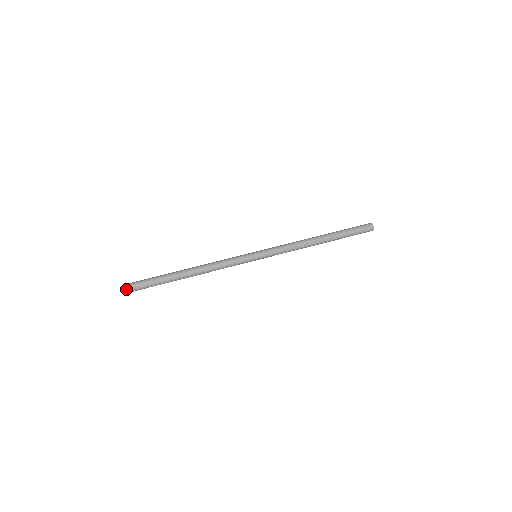
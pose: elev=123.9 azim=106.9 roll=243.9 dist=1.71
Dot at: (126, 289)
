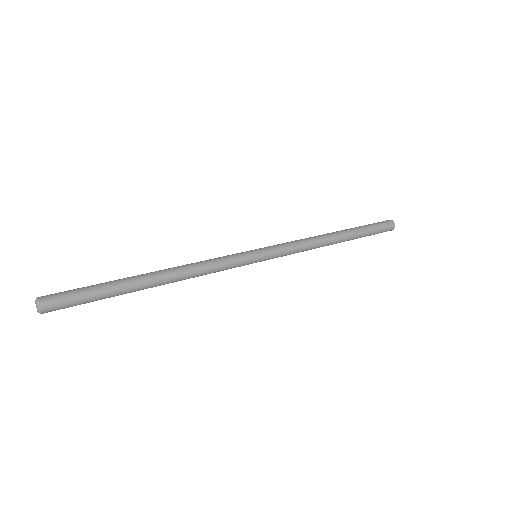
Dot at: (38, 297)
